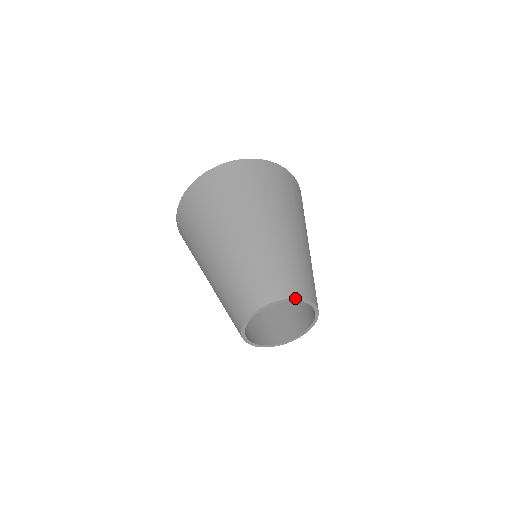
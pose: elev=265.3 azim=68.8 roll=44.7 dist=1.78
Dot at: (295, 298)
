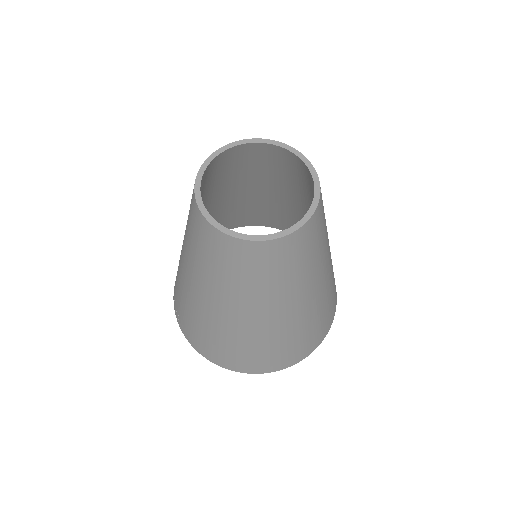
Dot at: (289, 146)
